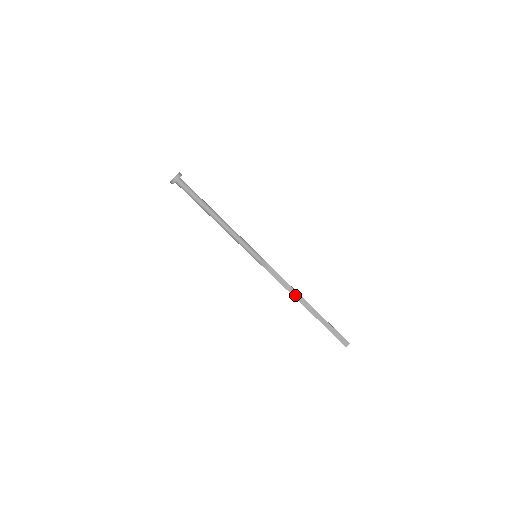
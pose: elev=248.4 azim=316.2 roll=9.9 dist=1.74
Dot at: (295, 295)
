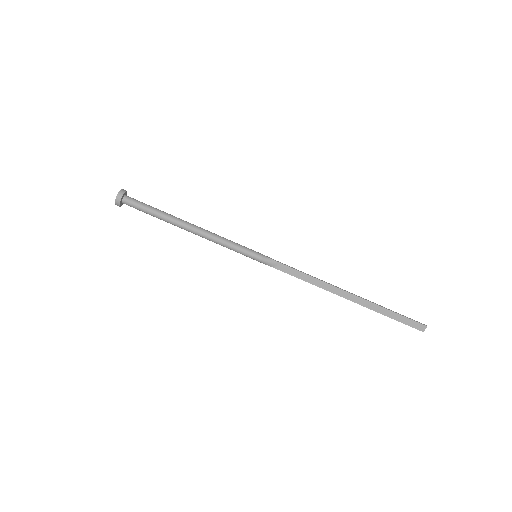
Dot at: (326, 288)
